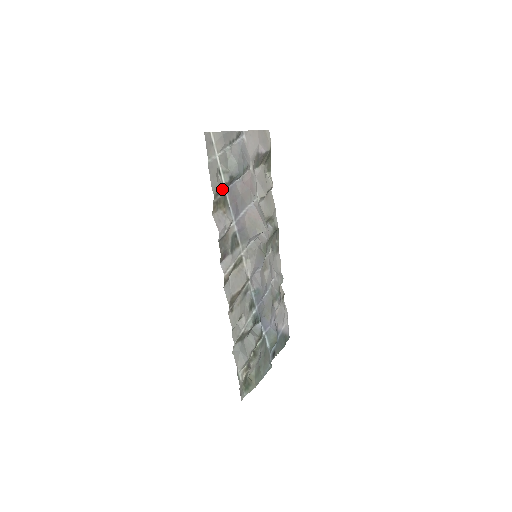
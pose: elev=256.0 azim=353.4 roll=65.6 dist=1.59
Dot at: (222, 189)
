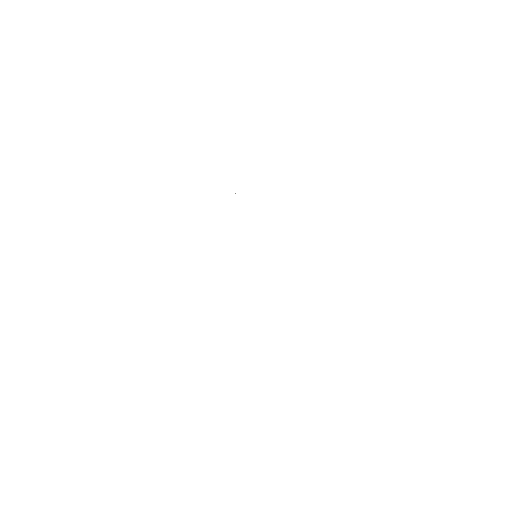
Dot at: occluded
